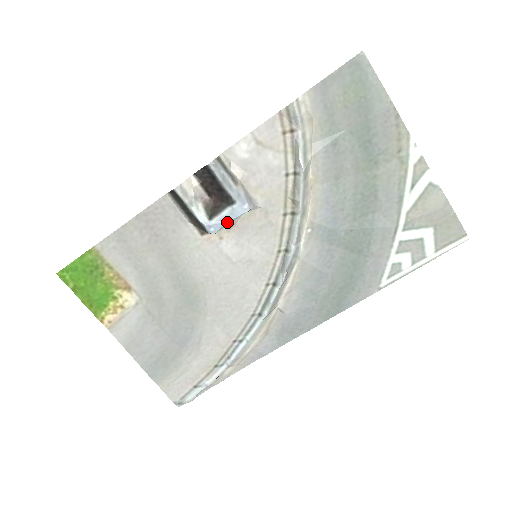
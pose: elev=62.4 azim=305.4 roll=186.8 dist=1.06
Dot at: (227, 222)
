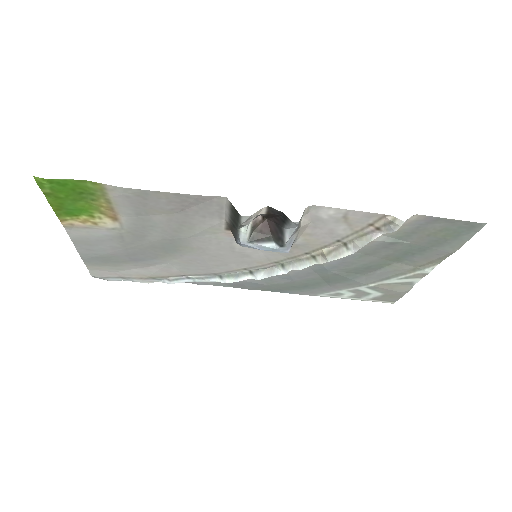
Dot at: (262, 249)
